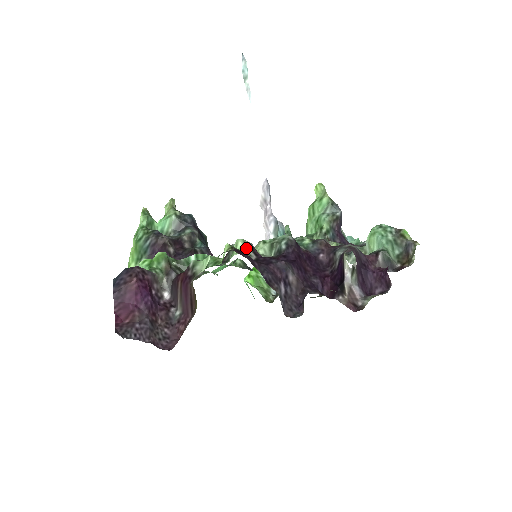
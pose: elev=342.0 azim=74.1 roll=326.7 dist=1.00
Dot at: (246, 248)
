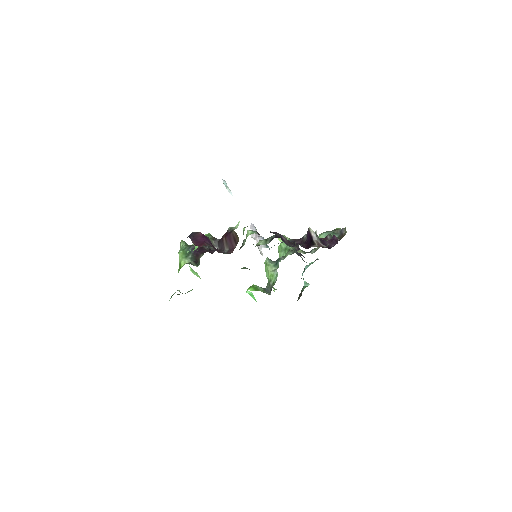
Dot at: (254, 232)
